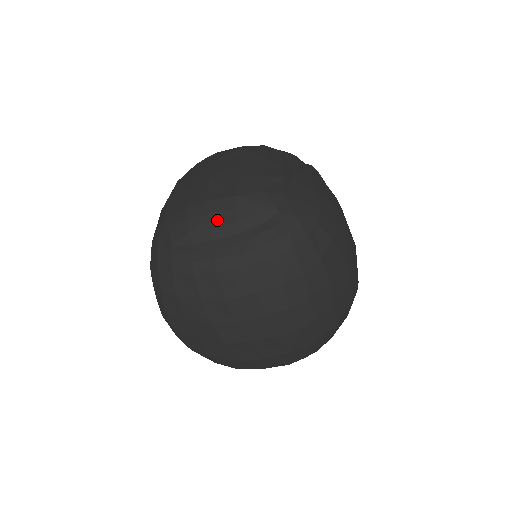
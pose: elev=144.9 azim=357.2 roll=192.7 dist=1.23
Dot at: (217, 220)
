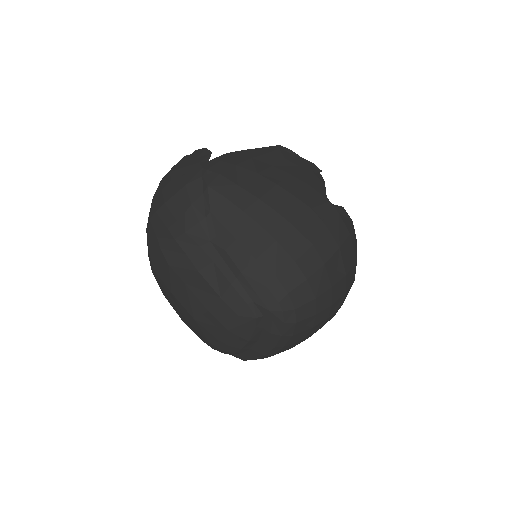
Dot at: (238, 345)
